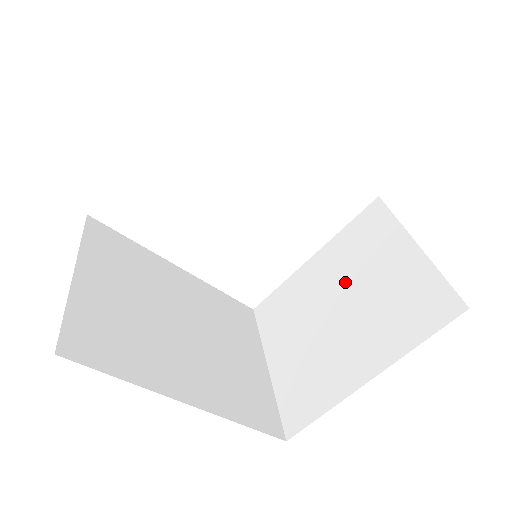
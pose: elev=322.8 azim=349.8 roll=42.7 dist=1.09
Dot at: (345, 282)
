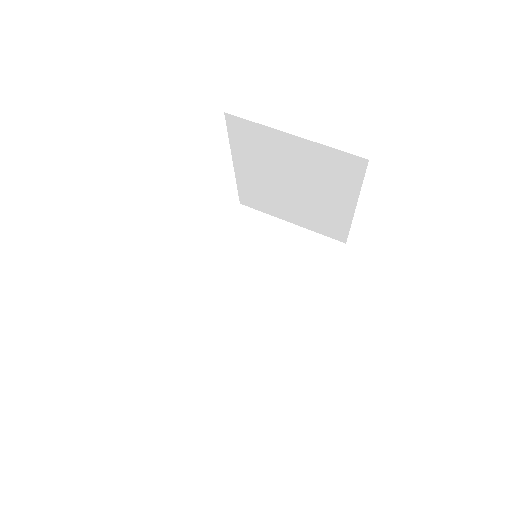
Dot at: (278, 171)
